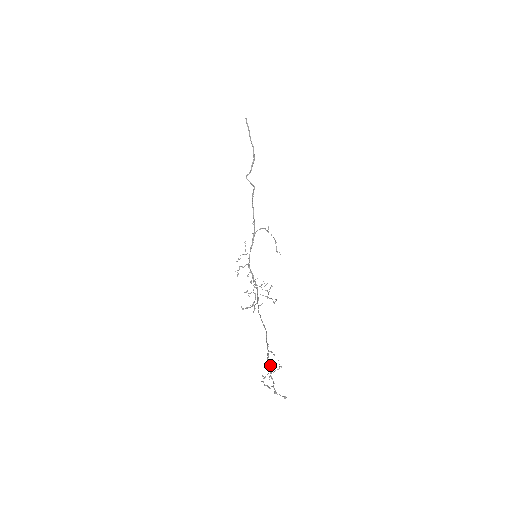
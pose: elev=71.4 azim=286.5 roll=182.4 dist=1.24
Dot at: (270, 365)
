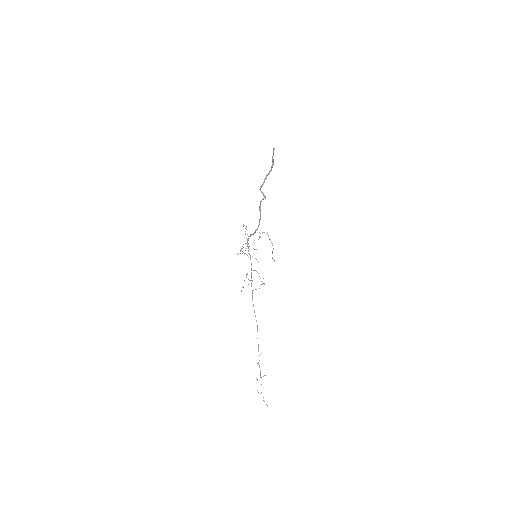
Dot at: (260, 371)
